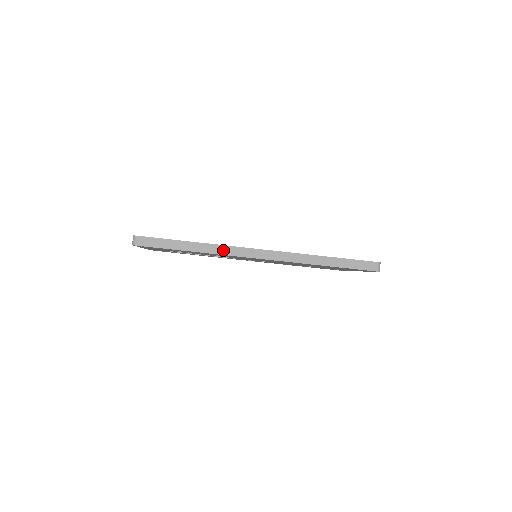
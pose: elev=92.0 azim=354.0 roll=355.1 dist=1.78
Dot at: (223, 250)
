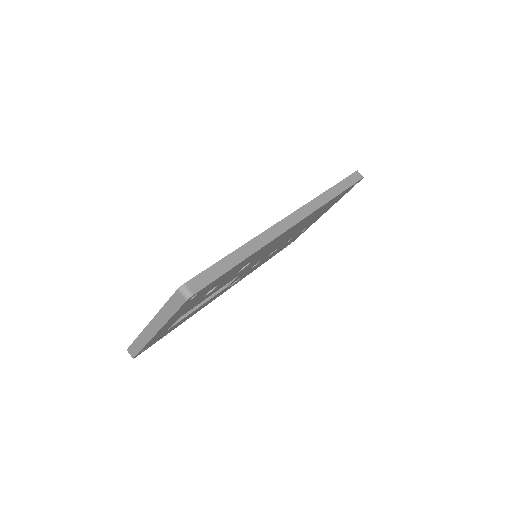
Dot at: (267, 237)
